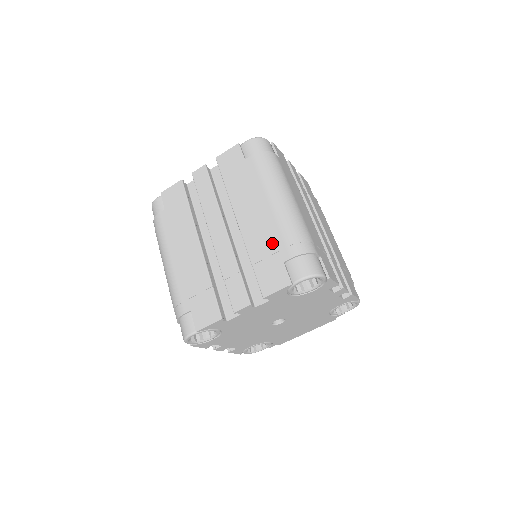
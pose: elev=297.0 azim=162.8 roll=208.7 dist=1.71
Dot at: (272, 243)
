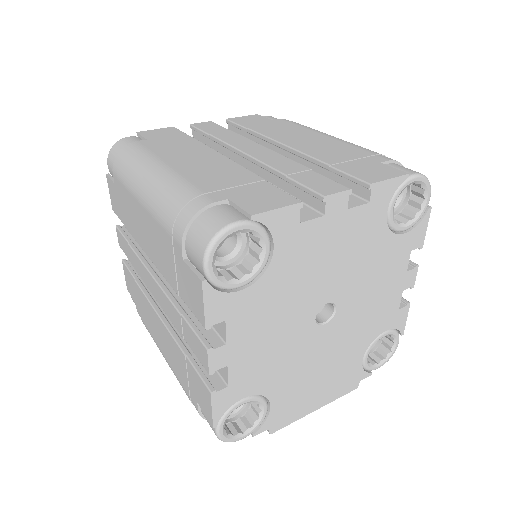
Dot at: (351, 153)
